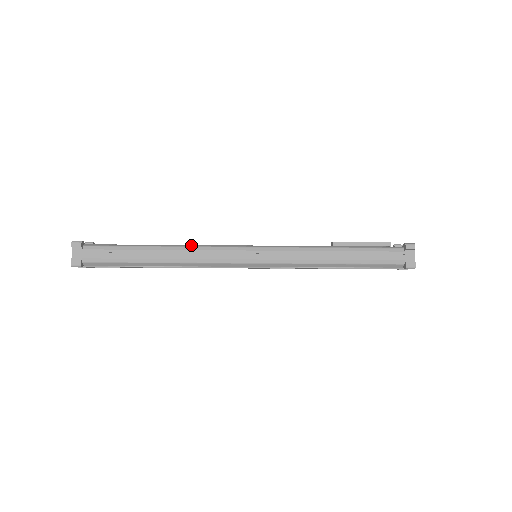
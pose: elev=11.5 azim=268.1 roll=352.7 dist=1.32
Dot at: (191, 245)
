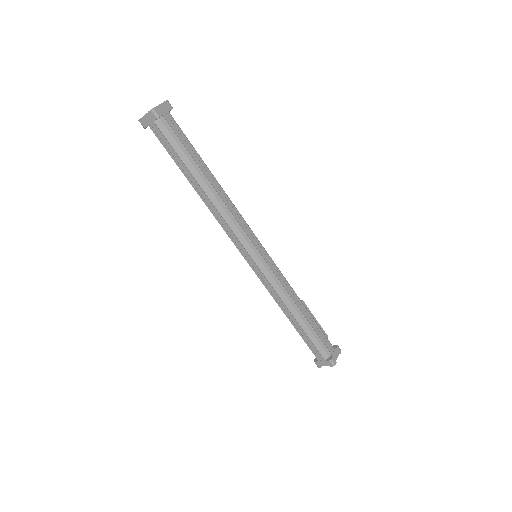
Dot at: occluded
